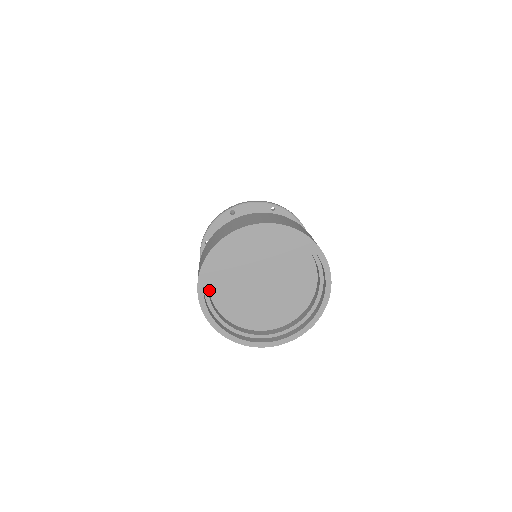
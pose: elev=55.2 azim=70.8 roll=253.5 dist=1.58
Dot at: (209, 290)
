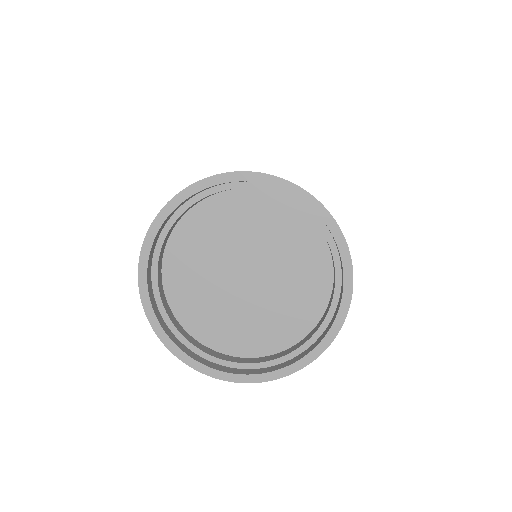
Dot at: (164, 259)
